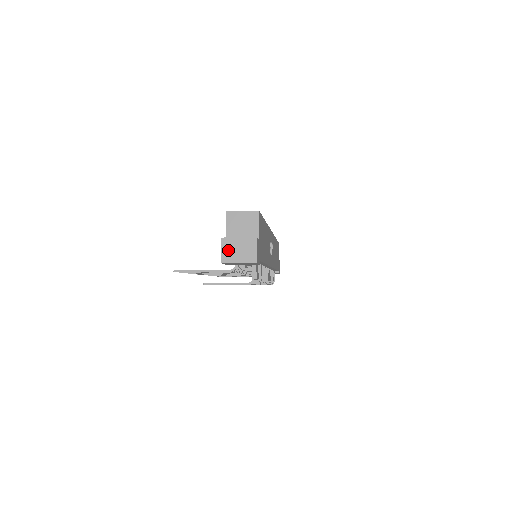
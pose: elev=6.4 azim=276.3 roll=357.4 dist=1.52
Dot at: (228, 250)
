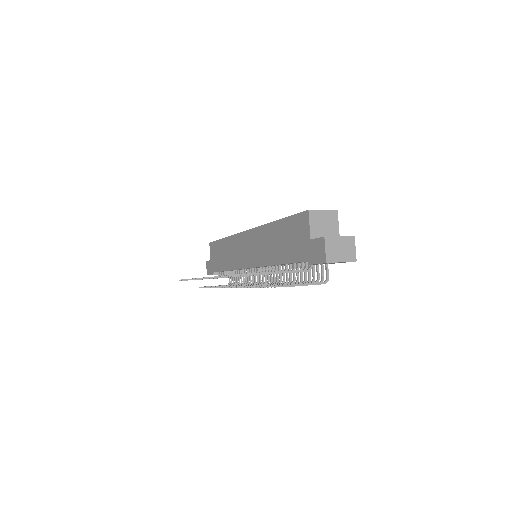
Dot at: (331, 249)
